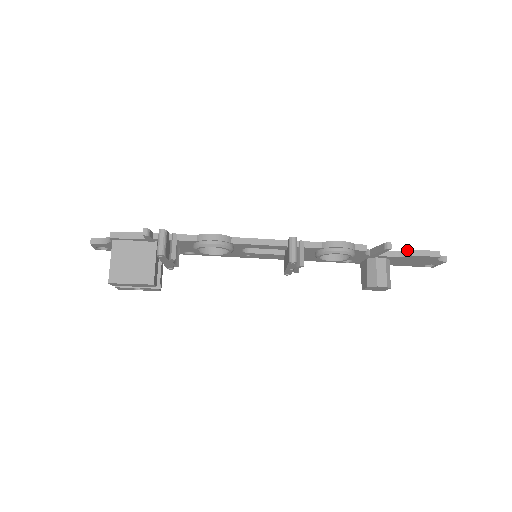
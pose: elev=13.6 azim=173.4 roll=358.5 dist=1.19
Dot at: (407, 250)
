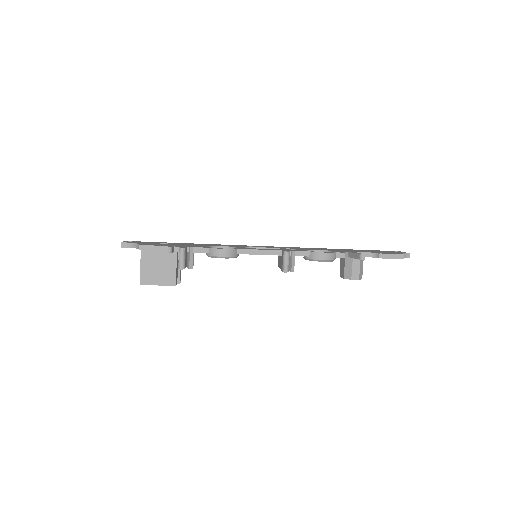
Dot at: (378, 253)
